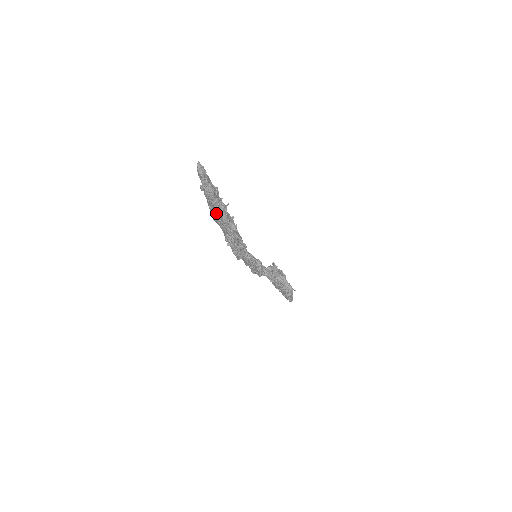
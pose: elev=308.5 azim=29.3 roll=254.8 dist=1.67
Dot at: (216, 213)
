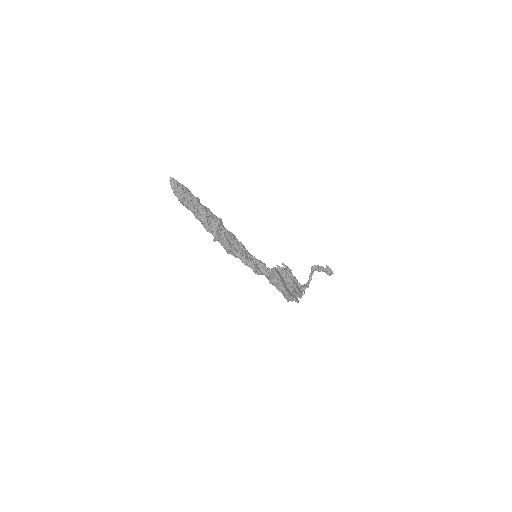
Dot at: occluded
